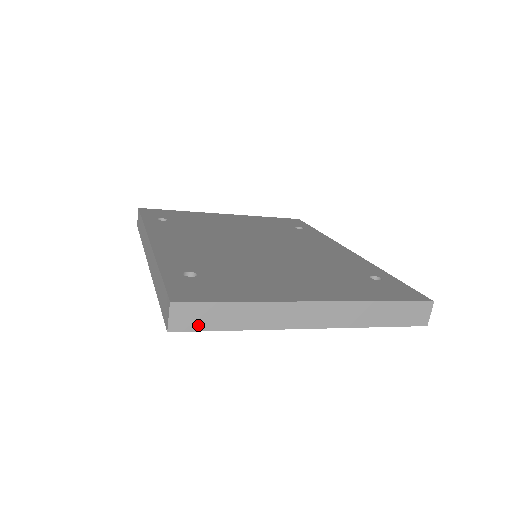
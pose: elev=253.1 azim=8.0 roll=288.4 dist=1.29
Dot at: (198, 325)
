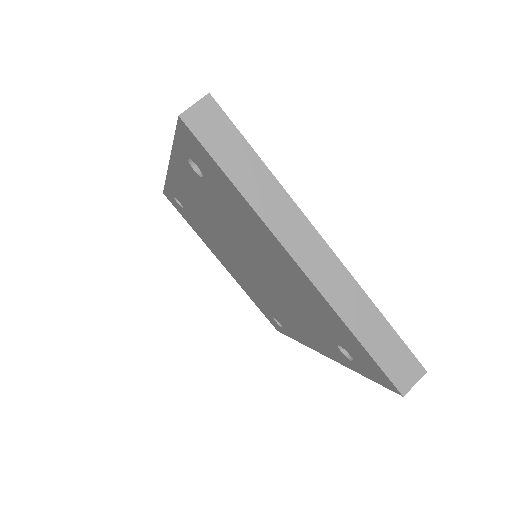
Dot at: (209, 140)
